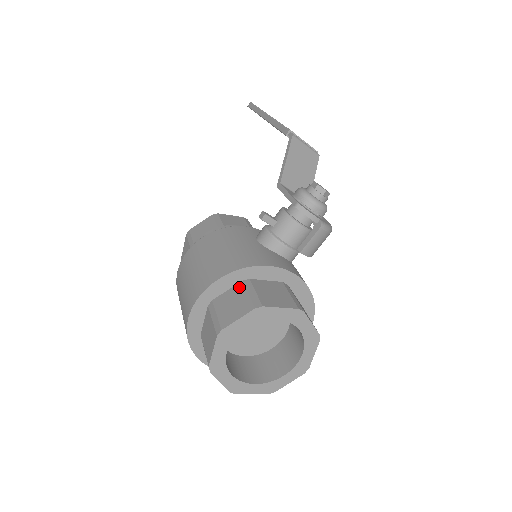
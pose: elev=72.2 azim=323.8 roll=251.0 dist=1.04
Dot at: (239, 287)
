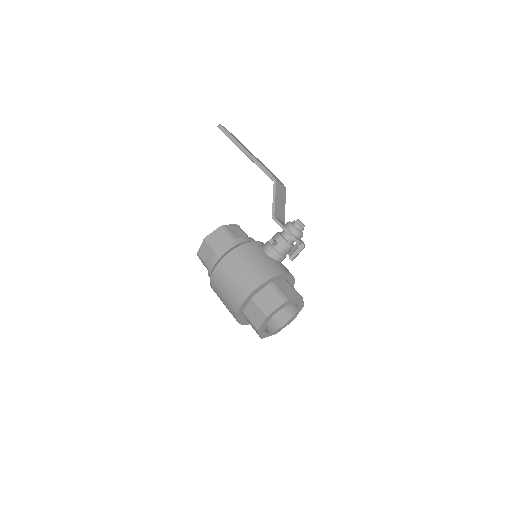
Dot at: (269, 288)
